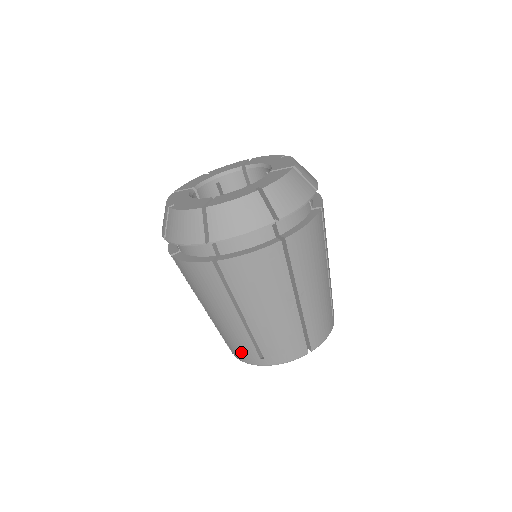
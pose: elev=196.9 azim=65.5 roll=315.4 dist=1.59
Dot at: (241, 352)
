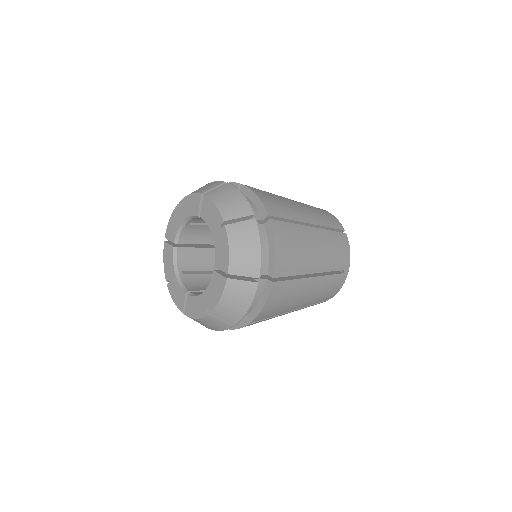
Dot at: occluded
